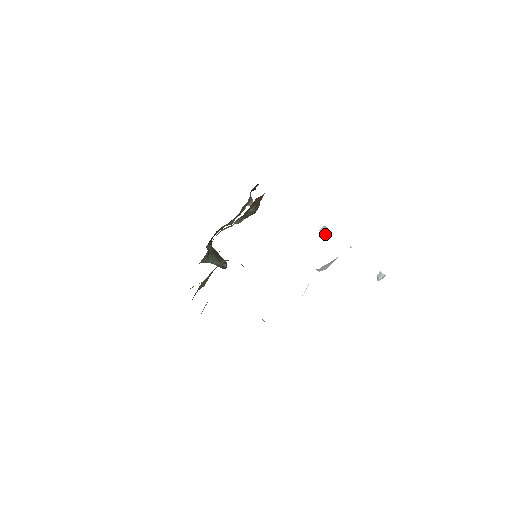
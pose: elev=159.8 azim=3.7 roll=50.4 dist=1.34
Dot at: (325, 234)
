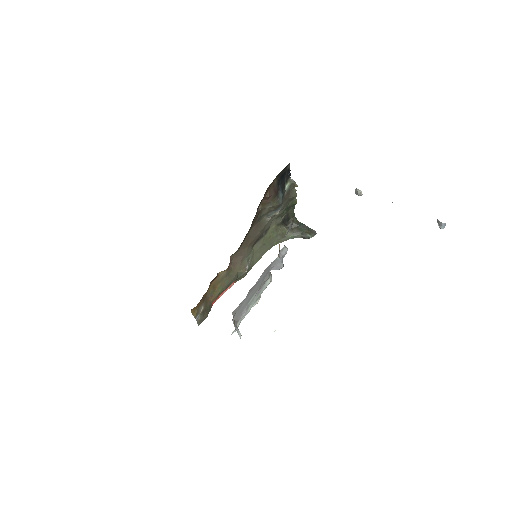
Dot at: (361, 195)
